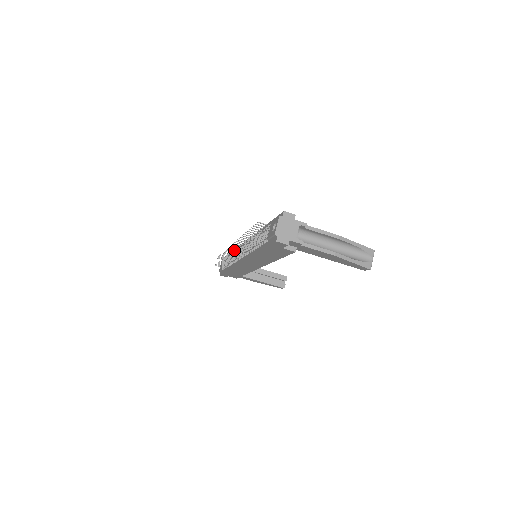
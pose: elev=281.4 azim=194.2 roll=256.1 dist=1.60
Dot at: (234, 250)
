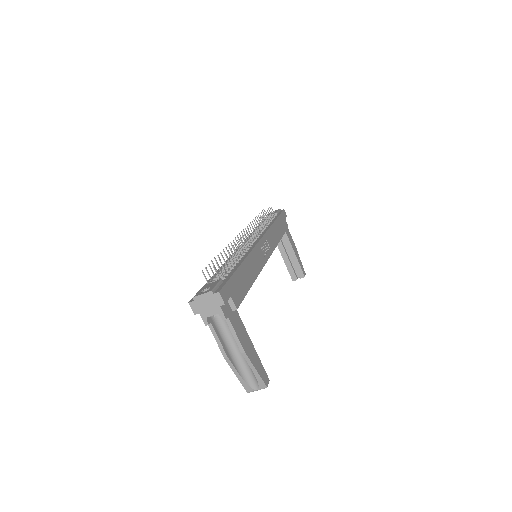
Dot at: (235, 238)
